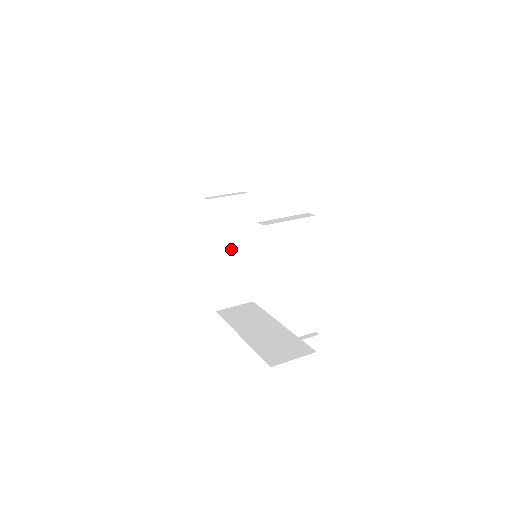
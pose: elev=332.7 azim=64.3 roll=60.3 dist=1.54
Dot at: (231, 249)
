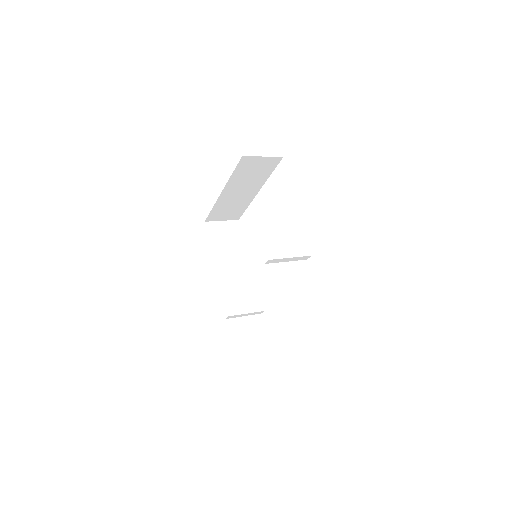
Dot at: (238, 281)
